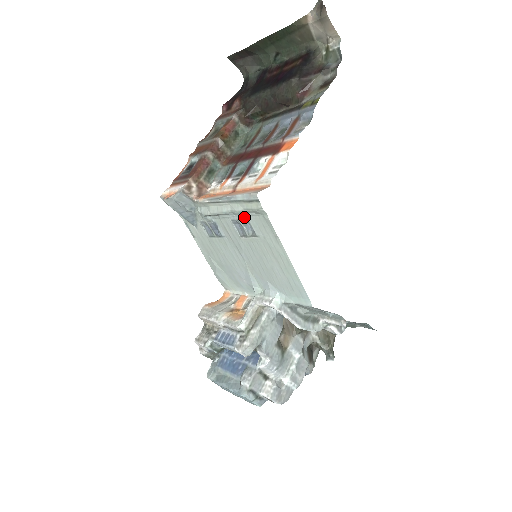
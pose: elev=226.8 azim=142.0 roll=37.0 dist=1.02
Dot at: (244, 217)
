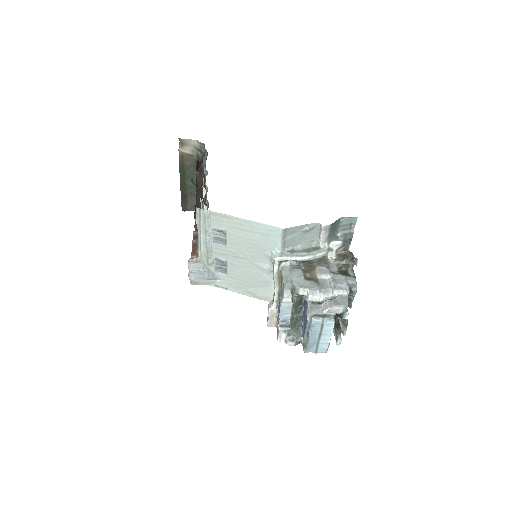
Dot at: (211, 230)
